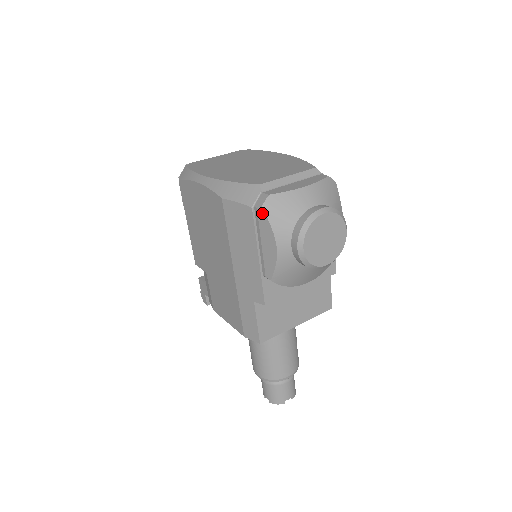
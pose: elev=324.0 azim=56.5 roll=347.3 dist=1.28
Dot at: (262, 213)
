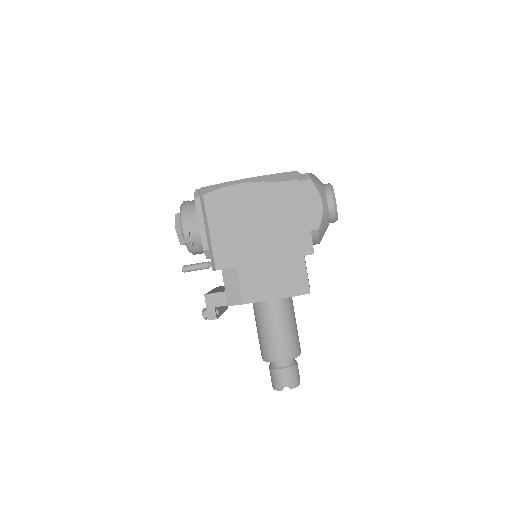
Dot at: (310, 182)
